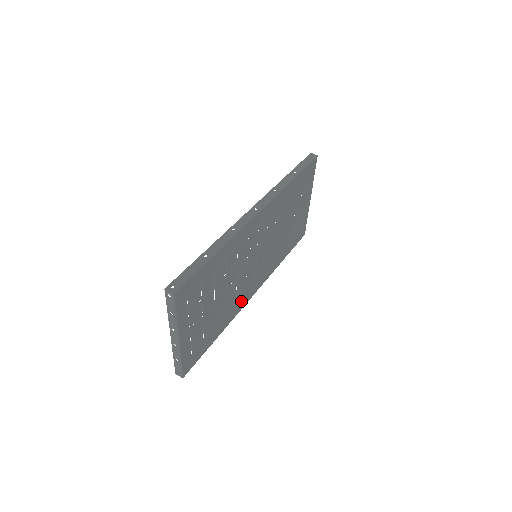
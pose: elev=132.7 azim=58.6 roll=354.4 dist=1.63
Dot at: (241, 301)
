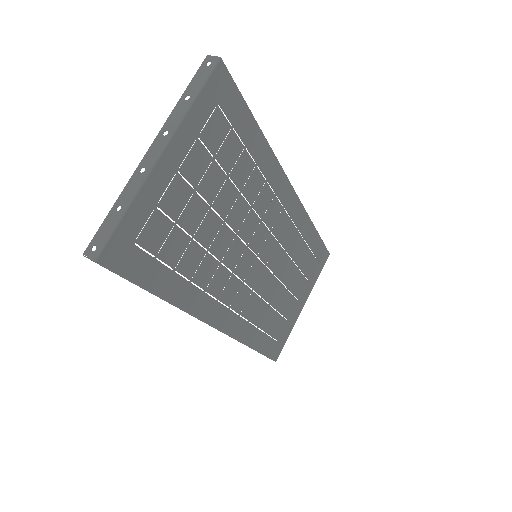
Dot at: (210, 300)
